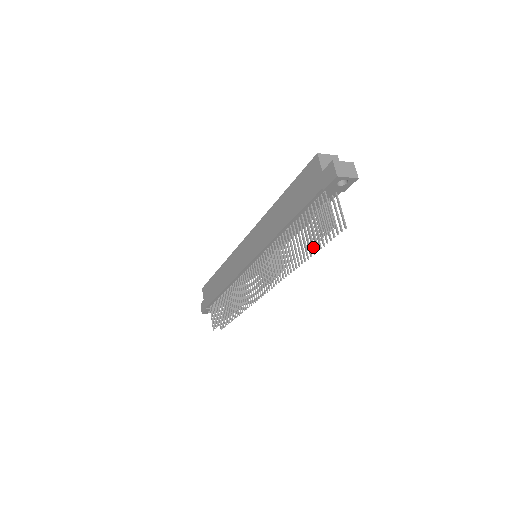
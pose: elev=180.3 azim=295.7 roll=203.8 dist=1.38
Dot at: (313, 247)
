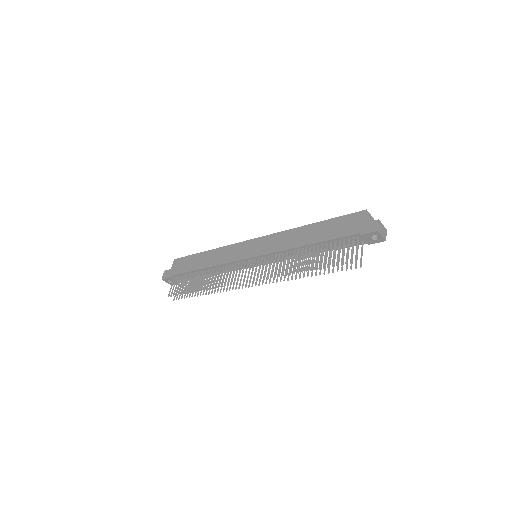
Dot at: occluded
